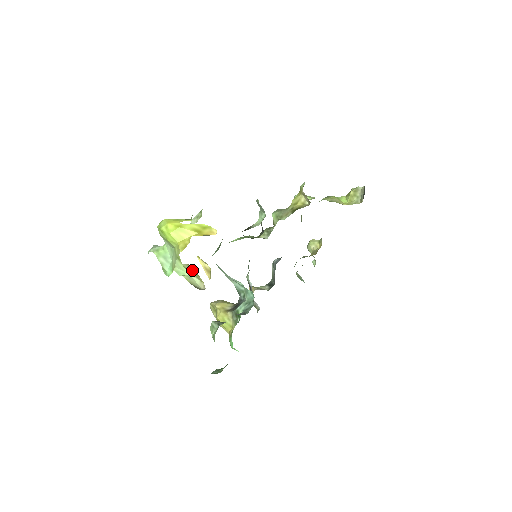
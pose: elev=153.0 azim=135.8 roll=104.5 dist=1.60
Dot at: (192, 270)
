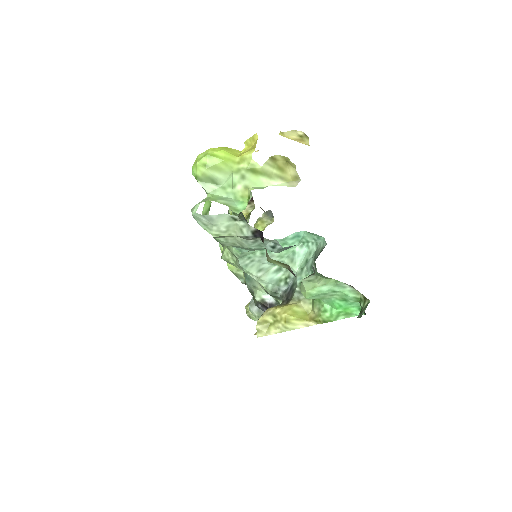
Dot at: (274, 169)
